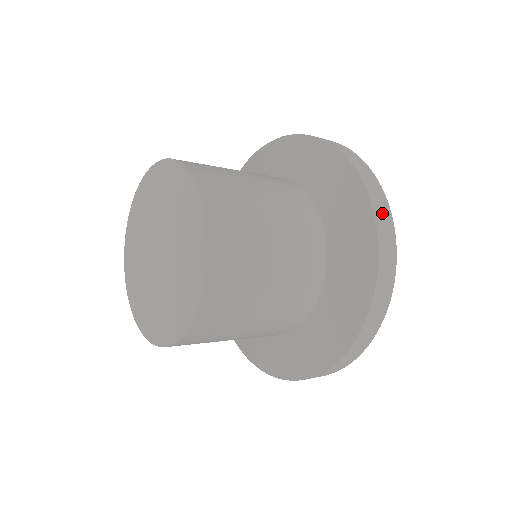
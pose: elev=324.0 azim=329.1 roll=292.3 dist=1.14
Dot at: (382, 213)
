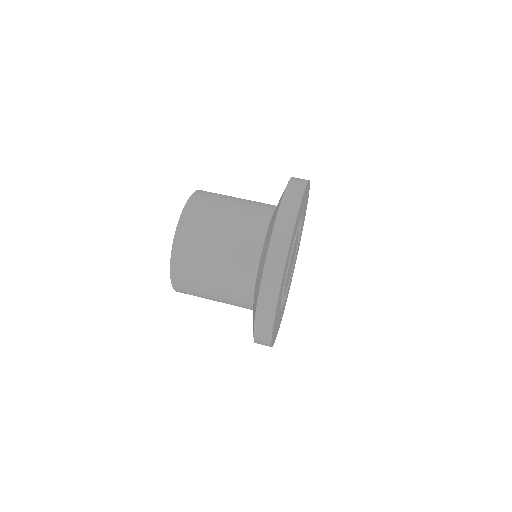
Dot at: (299, 180)
